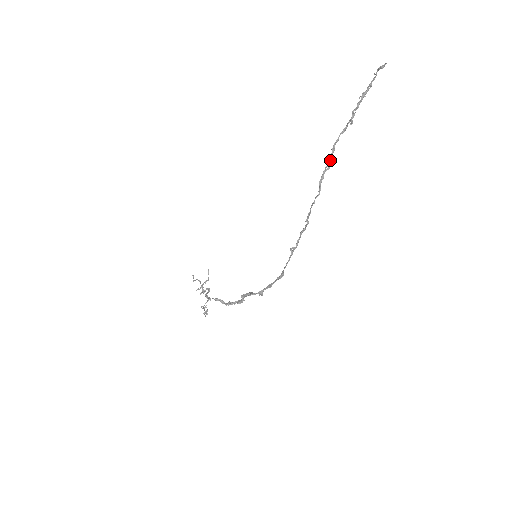
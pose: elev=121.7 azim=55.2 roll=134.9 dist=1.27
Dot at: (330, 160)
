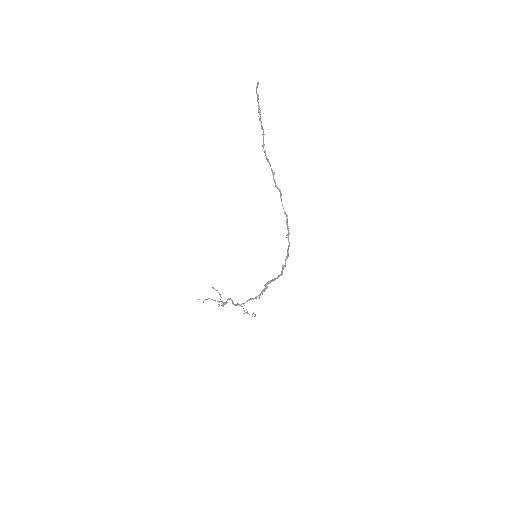
Dot at: (271, 168)
